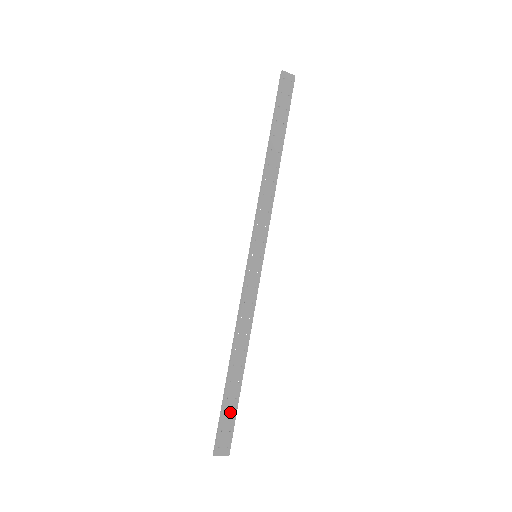
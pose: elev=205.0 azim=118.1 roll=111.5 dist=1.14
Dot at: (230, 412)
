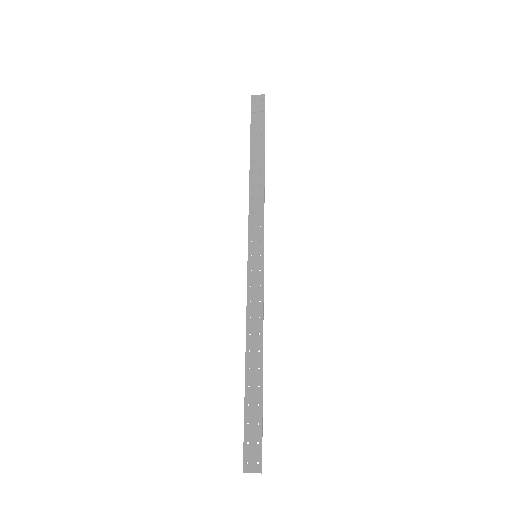
Dot at: (254, 421)
